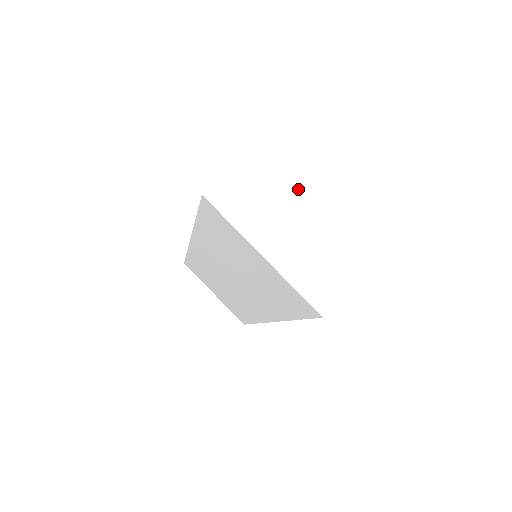
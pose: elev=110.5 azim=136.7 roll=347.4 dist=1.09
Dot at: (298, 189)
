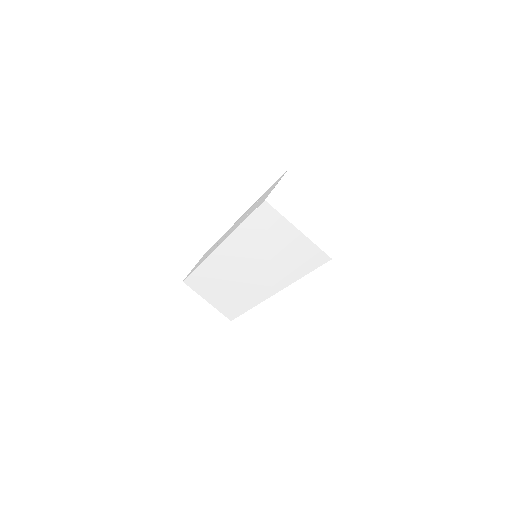
Dot at: (306, 197)
